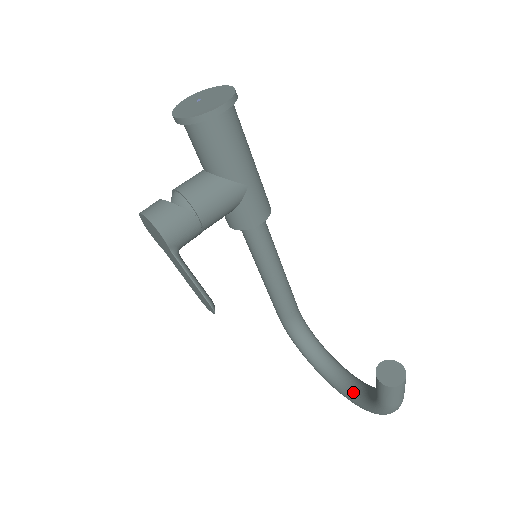
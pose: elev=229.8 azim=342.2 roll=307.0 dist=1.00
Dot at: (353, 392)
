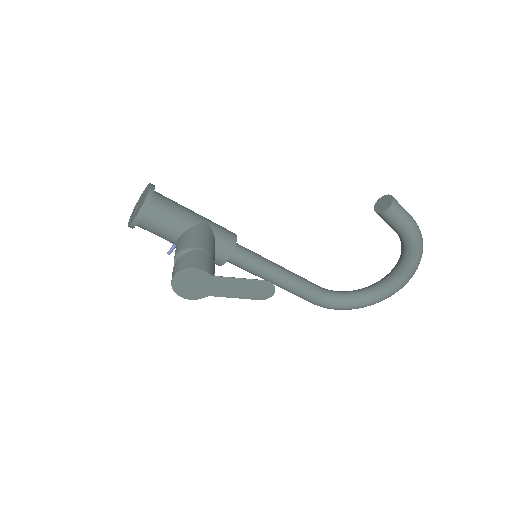
Dot at: (400, 270)
